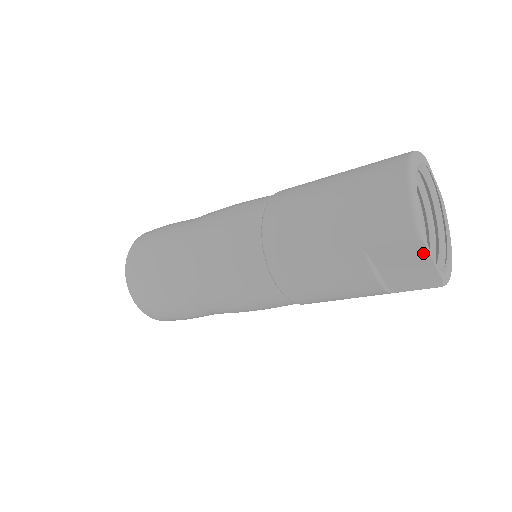
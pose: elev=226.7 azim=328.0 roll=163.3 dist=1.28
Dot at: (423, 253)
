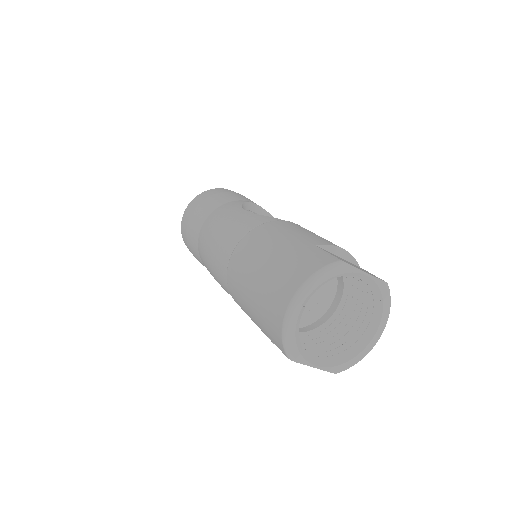
Dot at: (302, 362)
